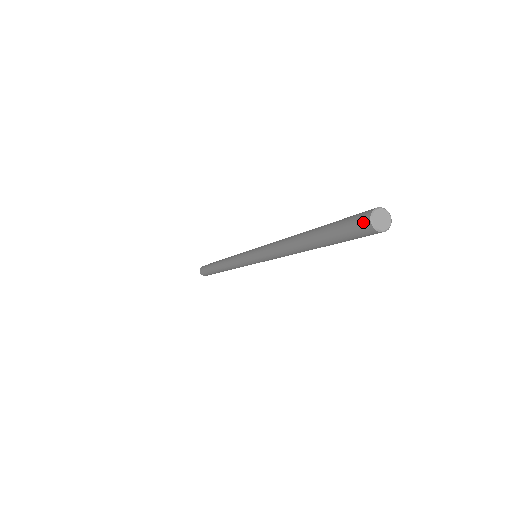
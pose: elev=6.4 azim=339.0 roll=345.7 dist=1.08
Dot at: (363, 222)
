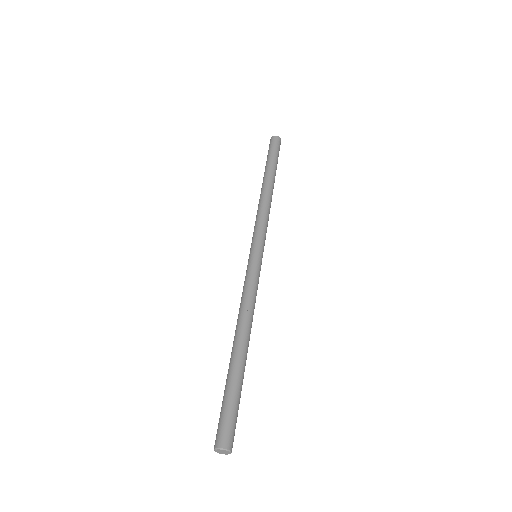
Dot at: (215, 440)
